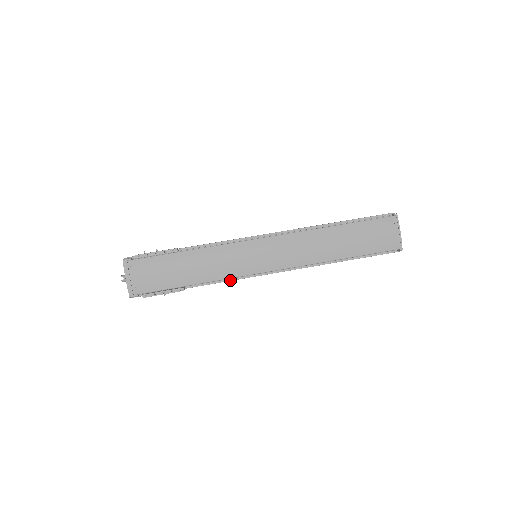
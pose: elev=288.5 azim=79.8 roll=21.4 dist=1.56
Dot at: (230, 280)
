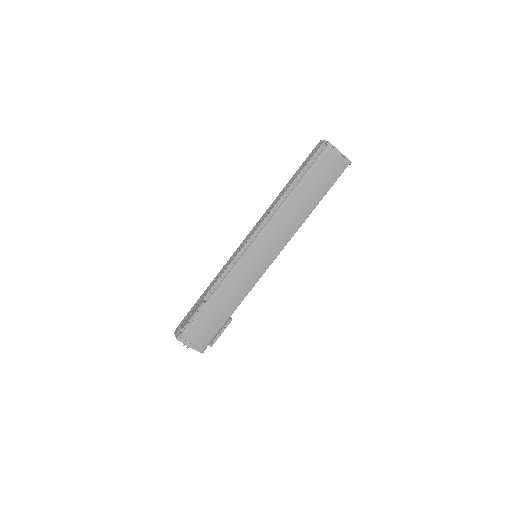
Dot at: occluded
